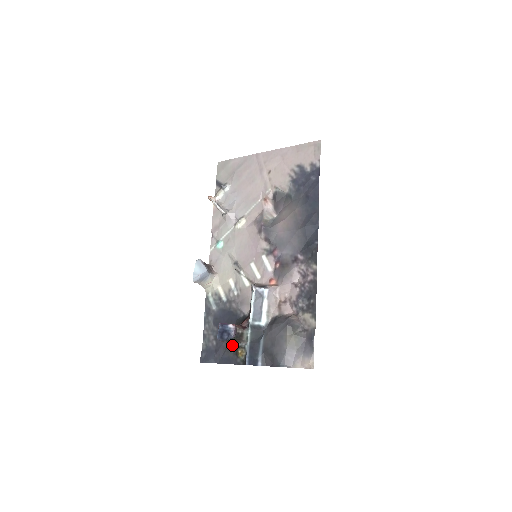
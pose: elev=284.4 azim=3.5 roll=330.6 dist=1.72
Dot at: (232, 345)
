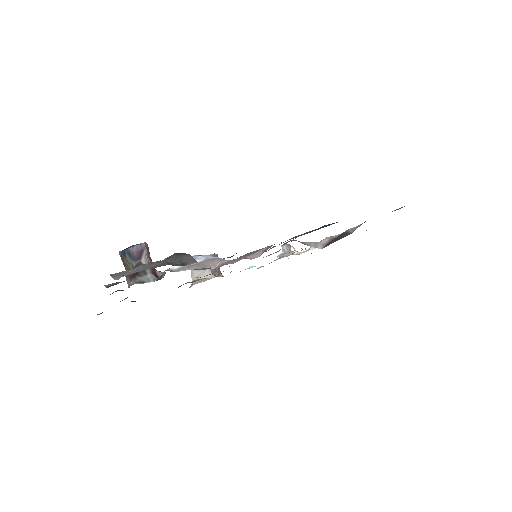
Dot at: occluded
